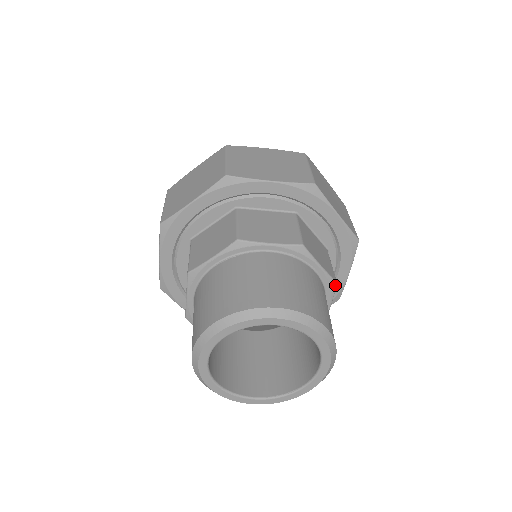
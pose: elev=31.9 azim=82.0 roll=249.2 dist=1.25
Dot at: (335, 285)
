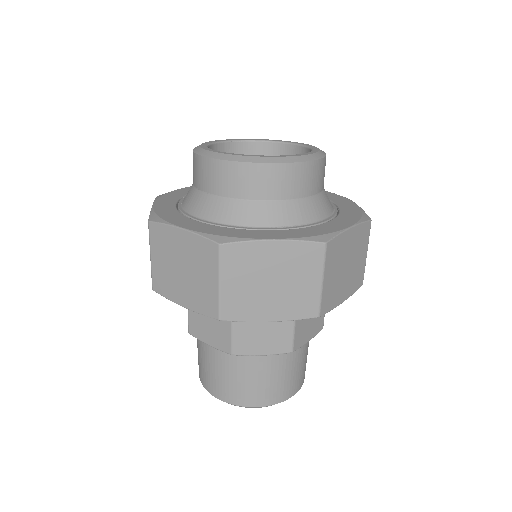
Dot at: occluded
